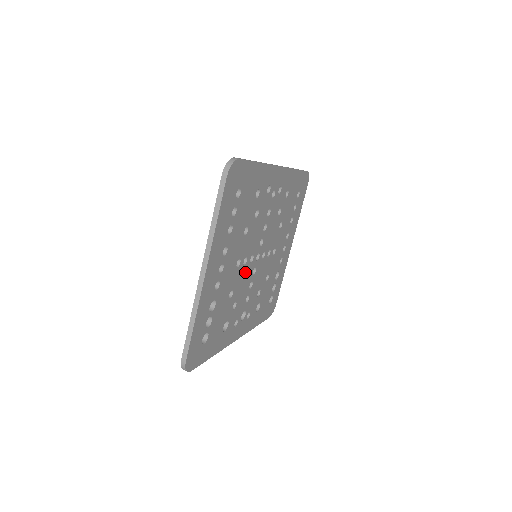
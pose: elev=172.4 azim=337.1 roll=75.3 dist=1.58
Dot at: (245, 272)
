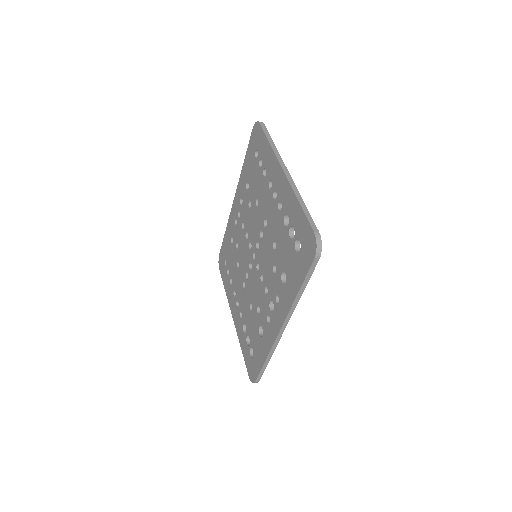
Dot at: occluded
